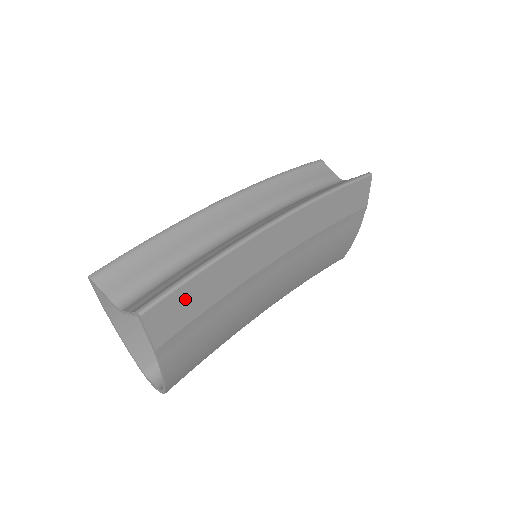
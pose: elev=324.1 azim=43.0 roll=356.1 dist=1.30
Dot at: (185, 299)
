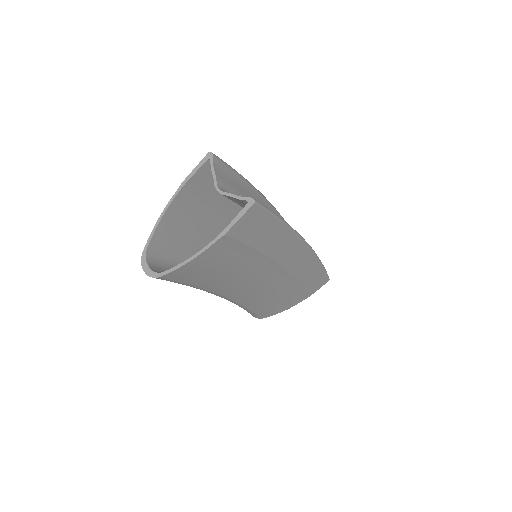
Dot at: (262, 225)
